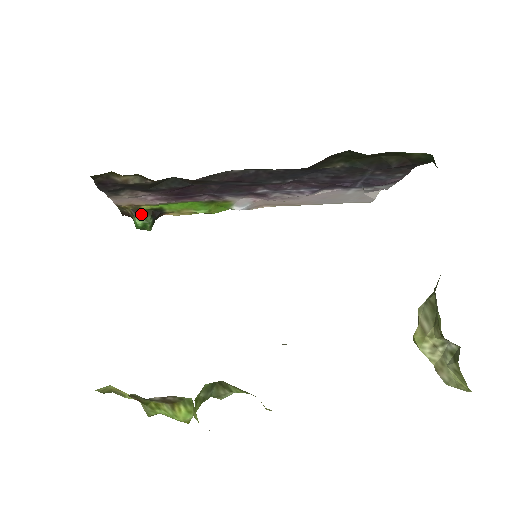
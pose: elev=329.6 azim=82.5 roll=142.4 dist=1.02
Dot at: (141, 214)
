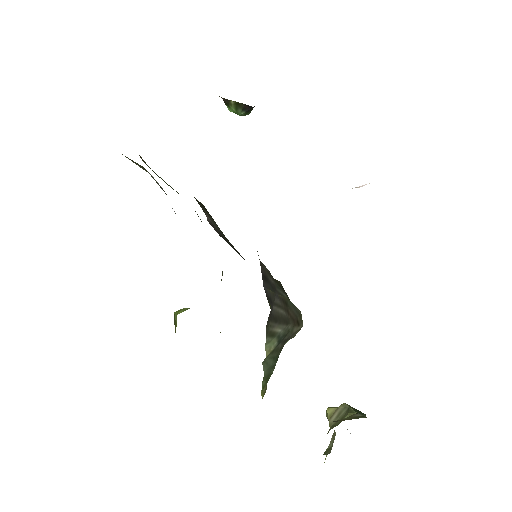
Dot at: (232, 104)
